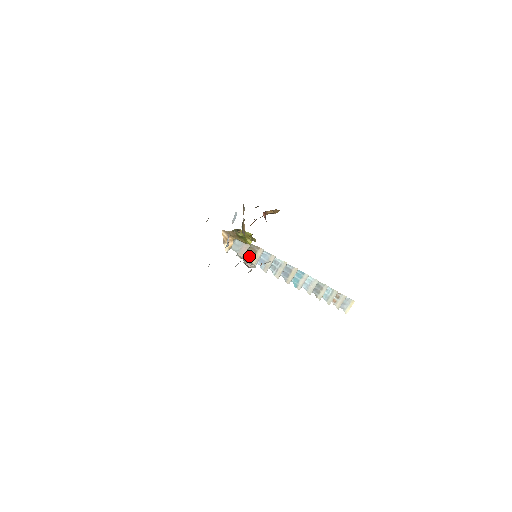
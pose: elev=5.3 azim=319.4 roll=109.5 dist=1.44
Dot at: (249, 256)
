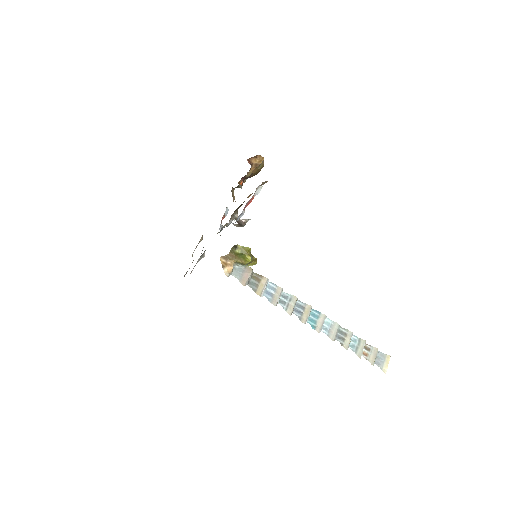
Dot at: (253, 285)
